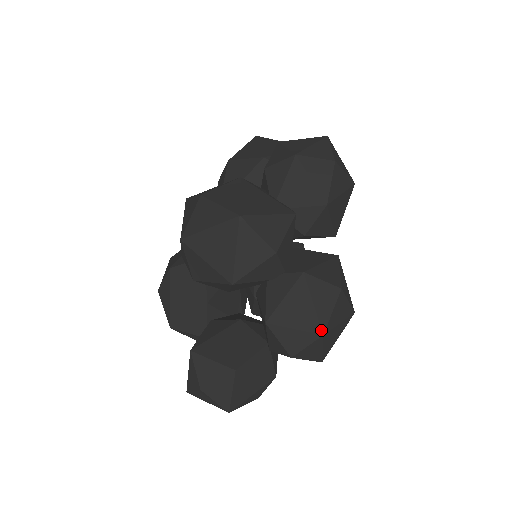
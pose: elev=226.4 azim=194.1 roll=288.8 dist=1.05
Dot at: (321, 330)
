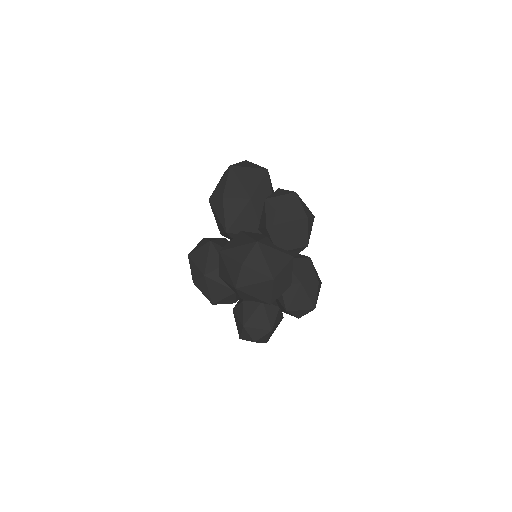
Dot at: (314, 307)
